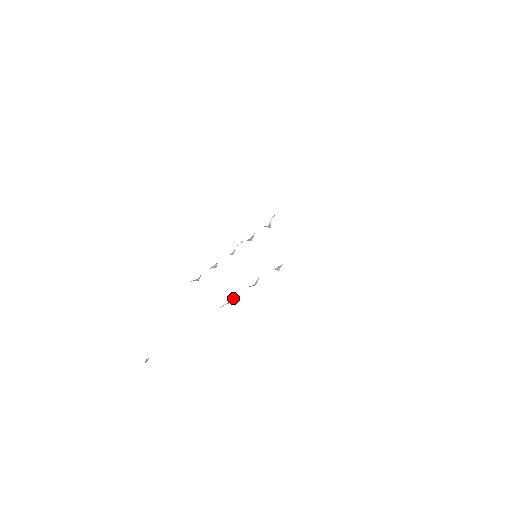
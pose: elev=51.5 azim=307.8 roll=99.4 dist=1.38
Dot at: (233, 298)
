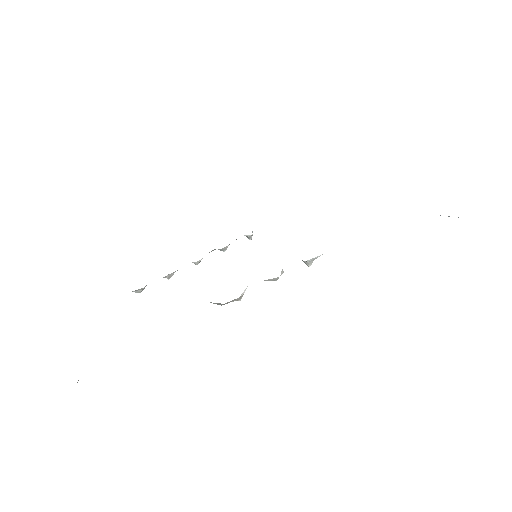
Dot at: (243, 294)
